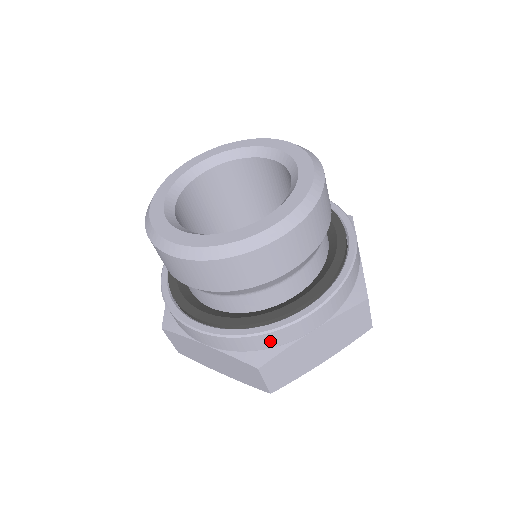
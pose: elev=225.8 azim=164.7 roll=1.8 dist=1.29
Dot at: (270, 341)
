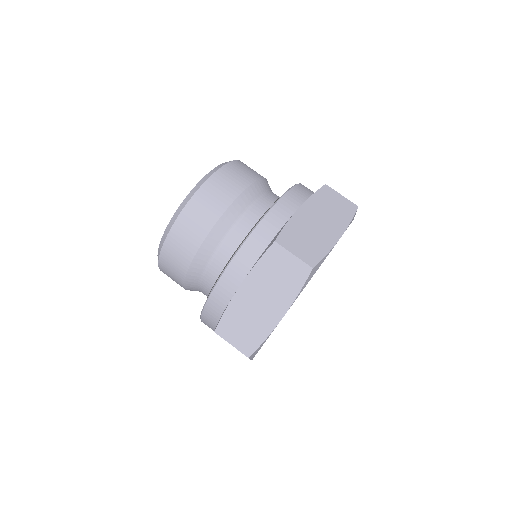
Dot at: (271, 227)
